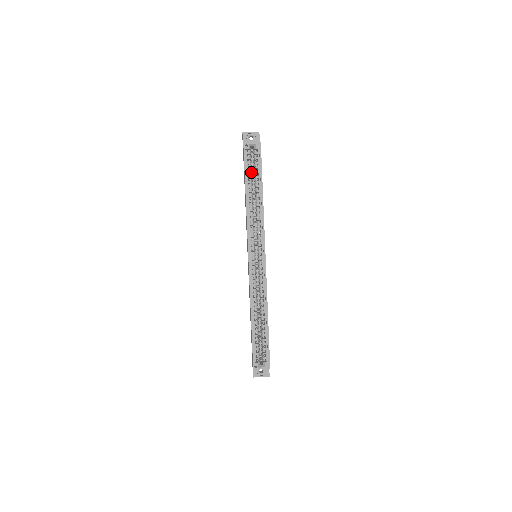
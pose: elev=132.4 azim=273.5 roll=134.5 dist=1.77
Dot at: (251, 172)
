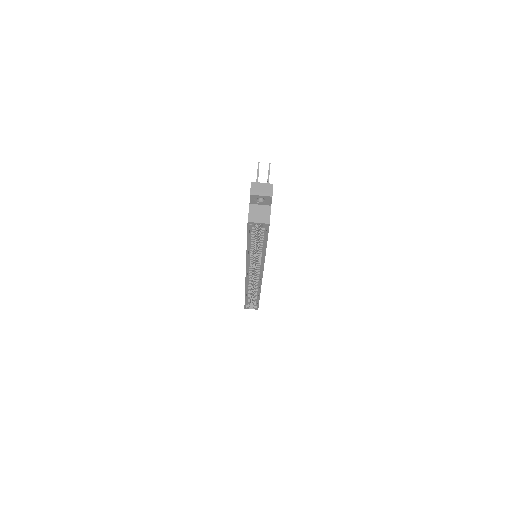
Dot at: occluded
